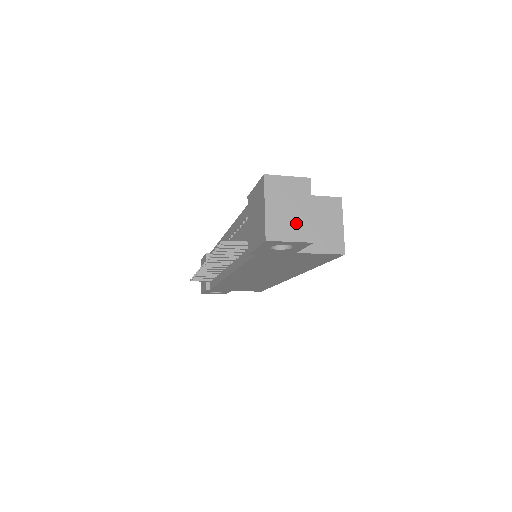
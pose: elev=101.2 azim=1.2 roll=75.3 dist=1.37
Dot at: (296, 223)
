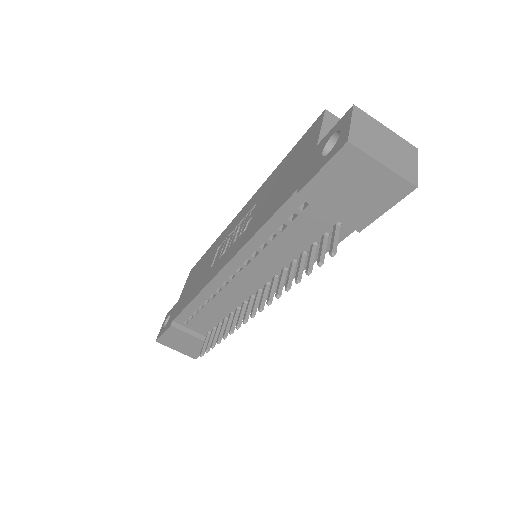
Dot at: (399, 149)
